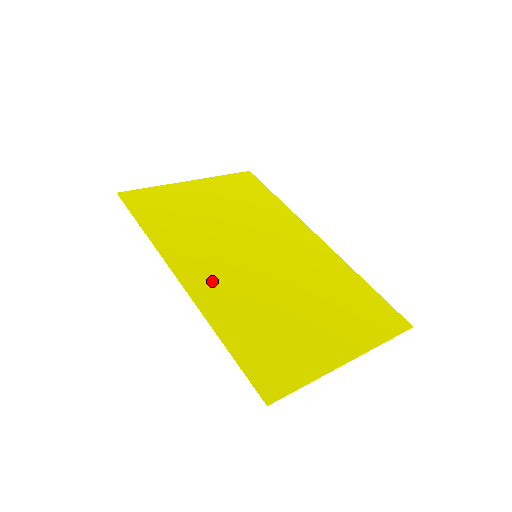
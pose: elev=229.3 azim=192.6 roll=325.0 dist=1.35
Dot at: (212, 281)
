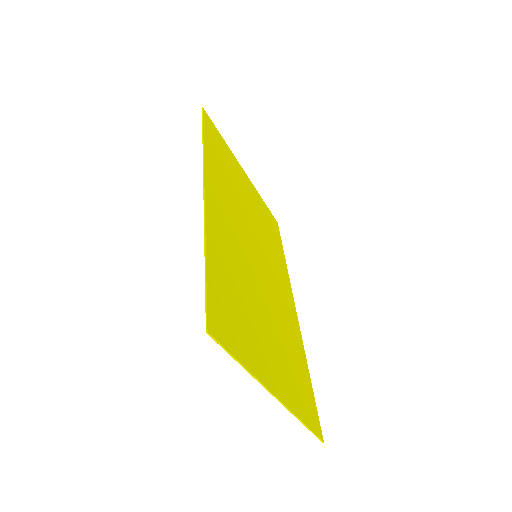
Dot at: (223, 221)
